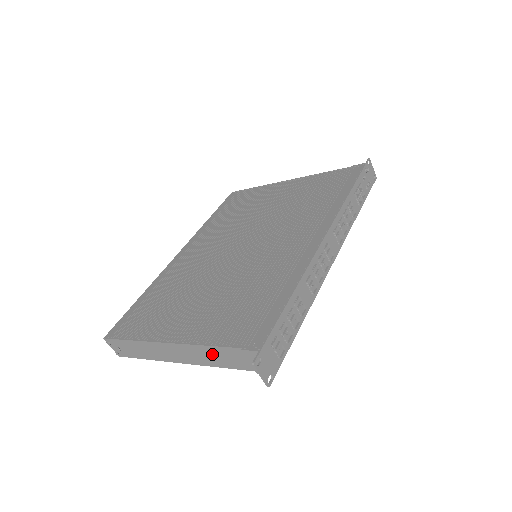
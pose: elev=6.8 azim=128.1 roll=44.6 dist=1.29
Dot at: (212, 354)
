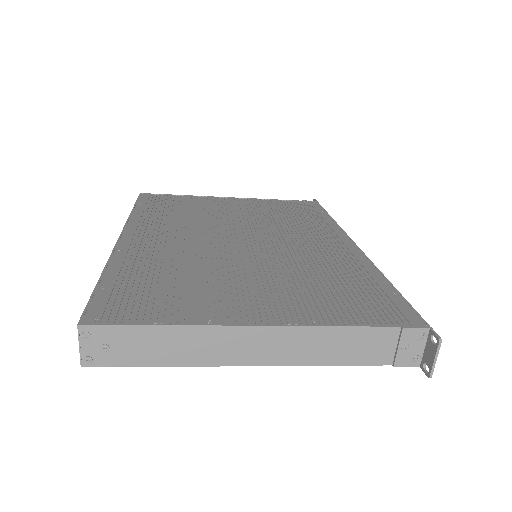
Dot at: (337, 341)
